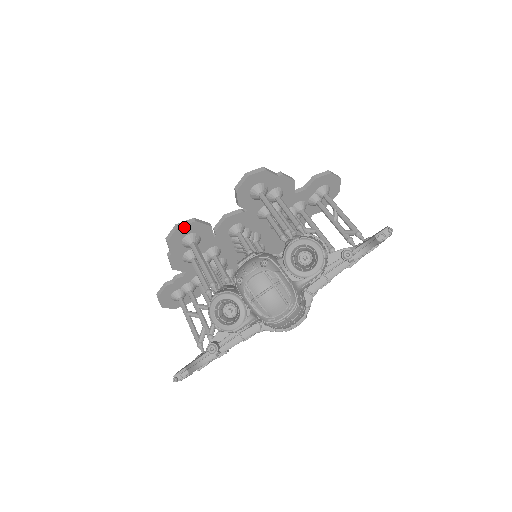
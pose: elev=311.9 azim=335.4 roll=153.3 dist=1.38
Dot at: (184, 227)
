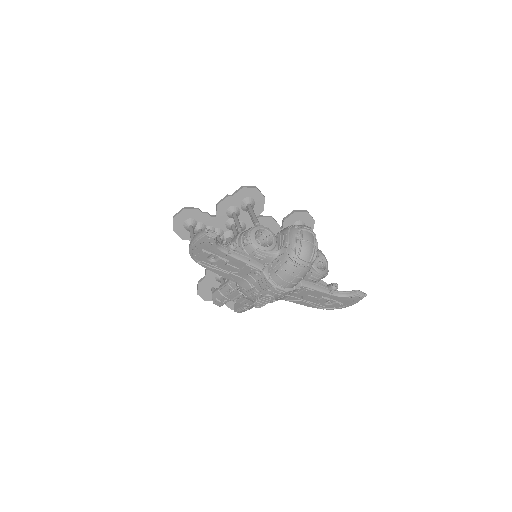
Dot at: (258, 193)
